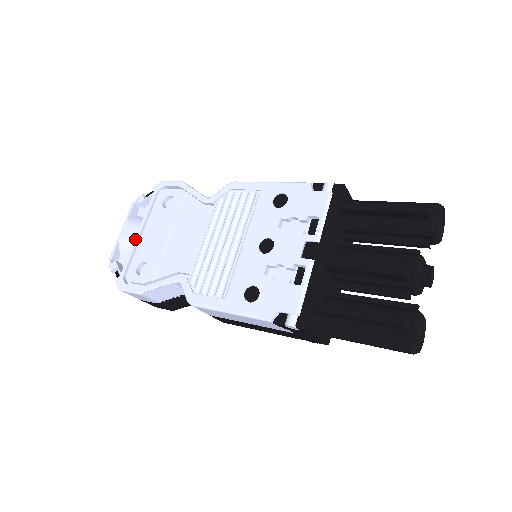
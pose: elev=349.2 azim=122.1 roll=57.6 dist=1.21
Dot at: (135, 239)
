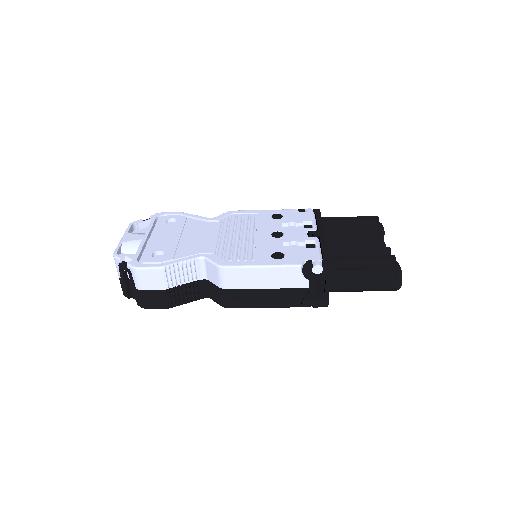
Dot at: (142, 240)
